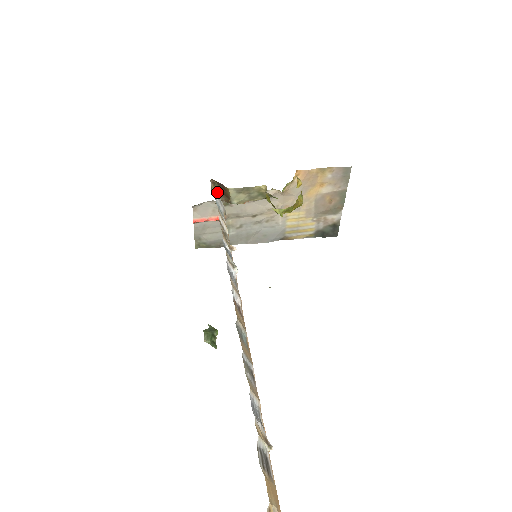
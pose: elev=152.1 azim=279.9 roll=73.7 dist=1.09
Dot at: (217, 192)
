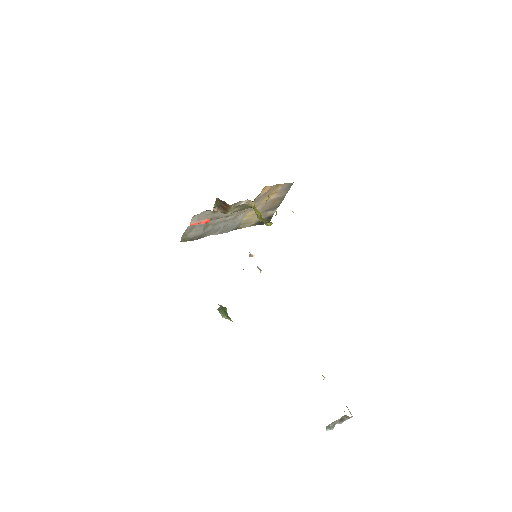
Dot at: (216, 206)
